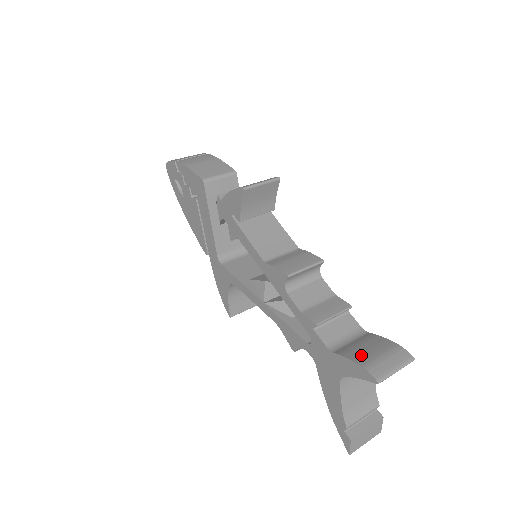
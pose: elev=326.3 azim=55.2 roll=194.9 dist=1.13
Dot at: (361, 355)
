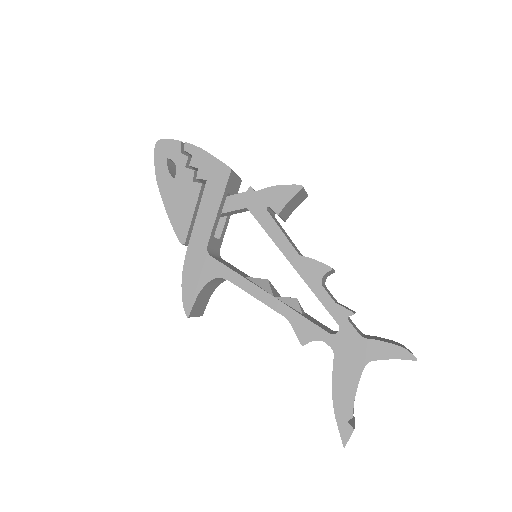
Dot at: (390, 342)
